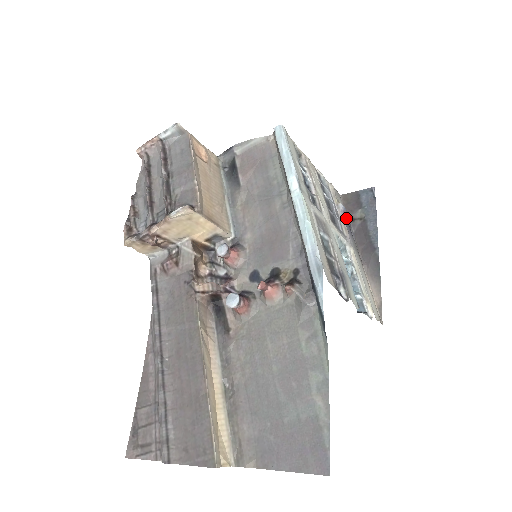
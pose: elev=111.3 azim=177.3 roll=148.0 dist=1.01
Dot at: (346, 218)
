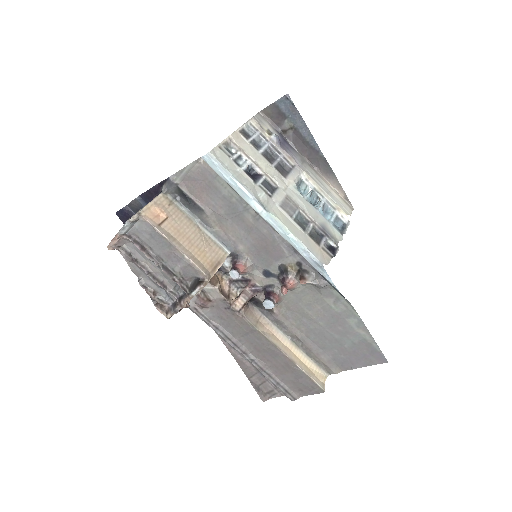
Dot at: (280, 138)
